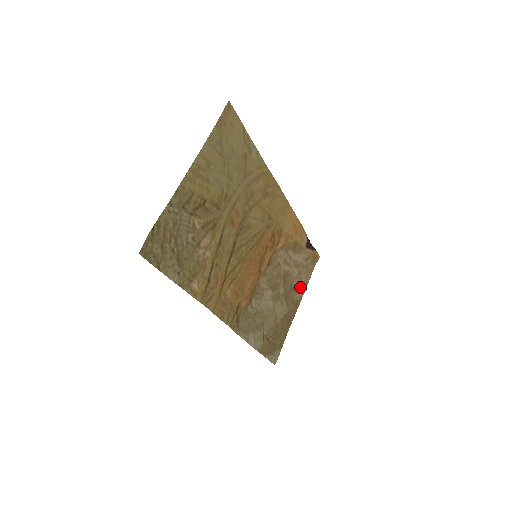
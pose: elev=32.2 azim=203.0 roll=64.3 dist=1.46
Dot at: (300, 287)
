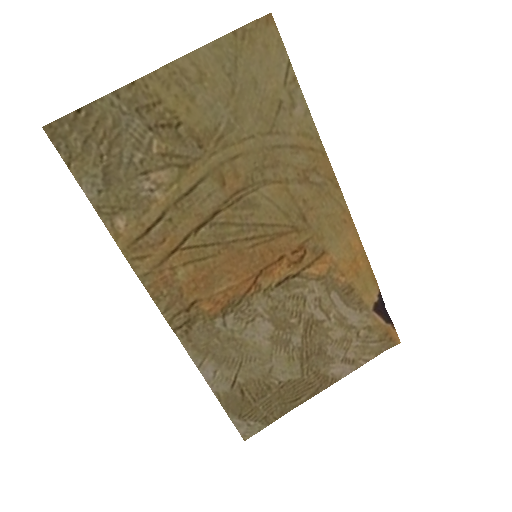
Dot at: (341, 361)
